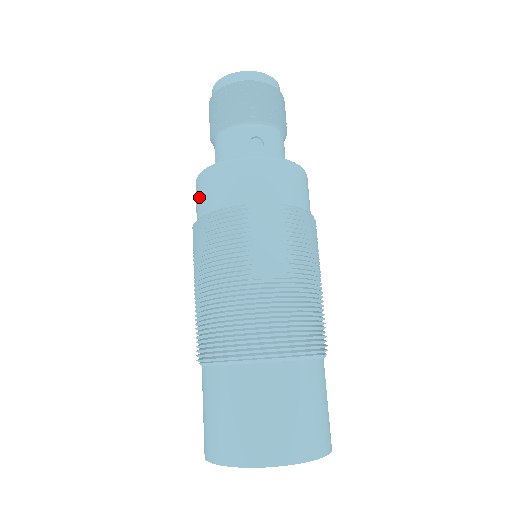
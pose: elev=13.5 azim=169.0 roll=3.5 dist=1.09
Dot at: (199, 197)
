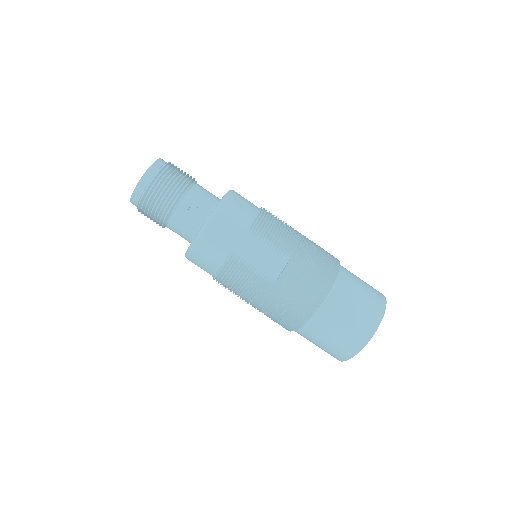
Dot at: (200, 267)
